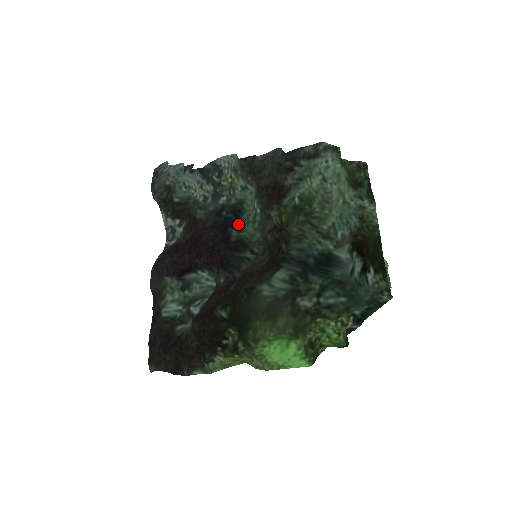
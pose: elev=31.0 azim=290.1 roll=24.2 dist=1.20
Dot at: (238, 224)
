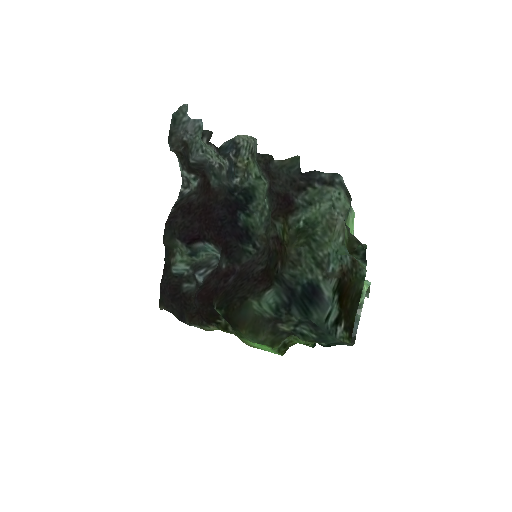
Dot at: (247, 209)
